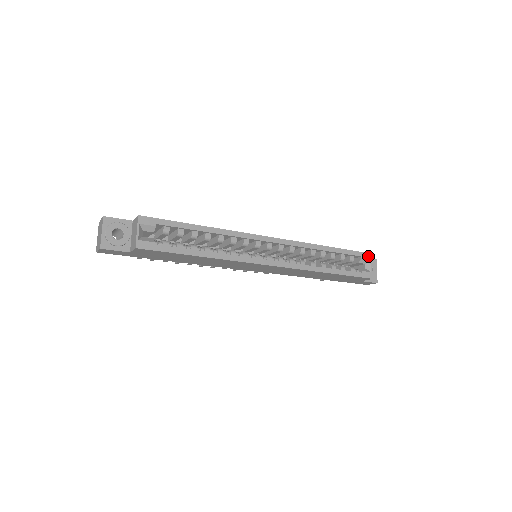
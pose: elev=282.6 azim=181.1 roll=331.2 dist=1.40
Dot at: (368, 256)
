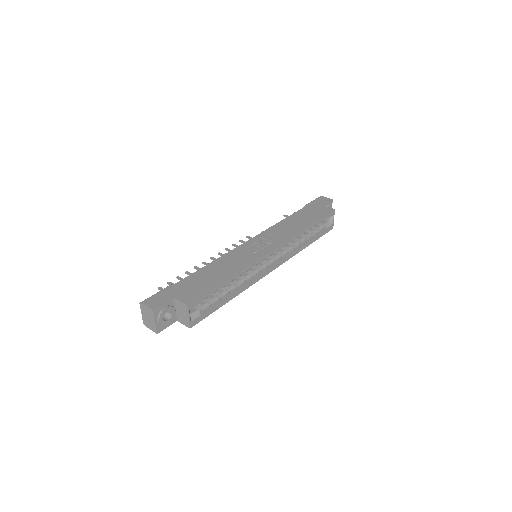
Dot at: (332, 213)
